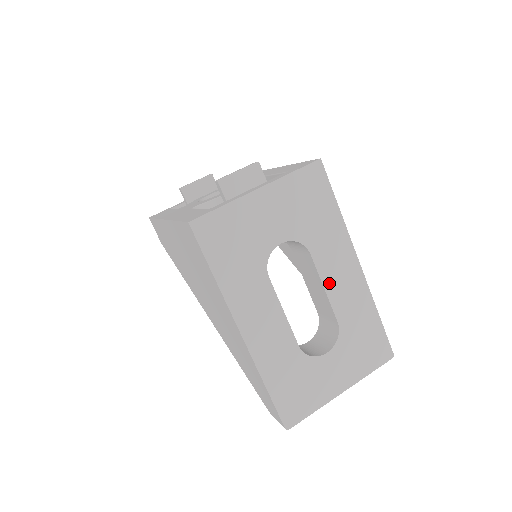
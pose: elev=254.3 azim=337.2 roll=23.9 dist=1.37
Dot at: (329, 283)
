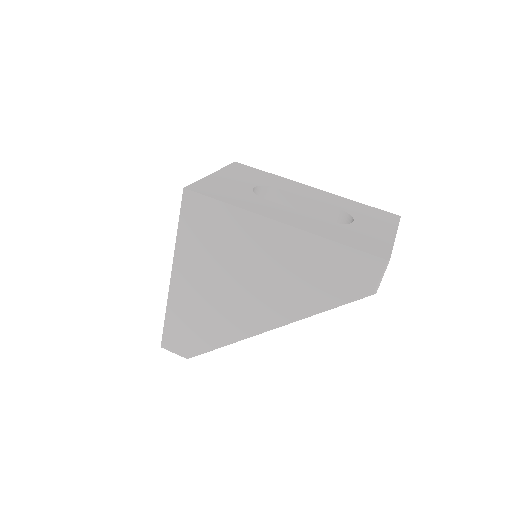
Dot at: (307, 196)
